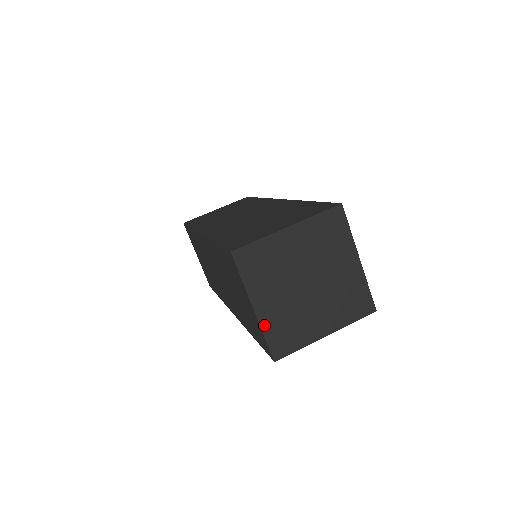
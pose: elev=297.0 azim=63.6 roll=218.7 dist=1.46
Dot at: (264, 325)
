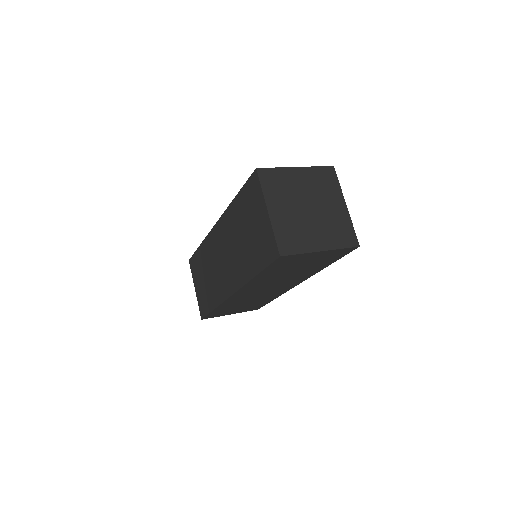
Dot at: (274, 226)
